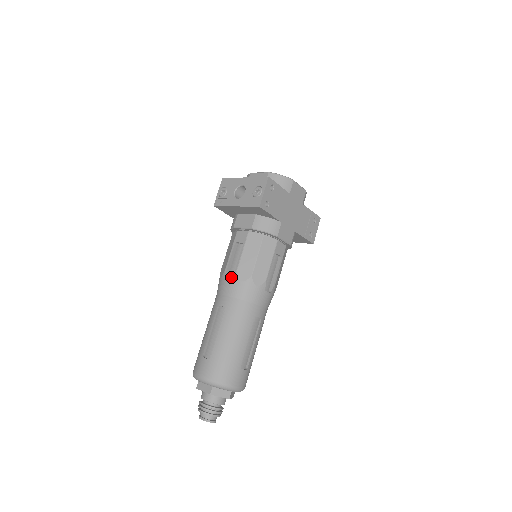
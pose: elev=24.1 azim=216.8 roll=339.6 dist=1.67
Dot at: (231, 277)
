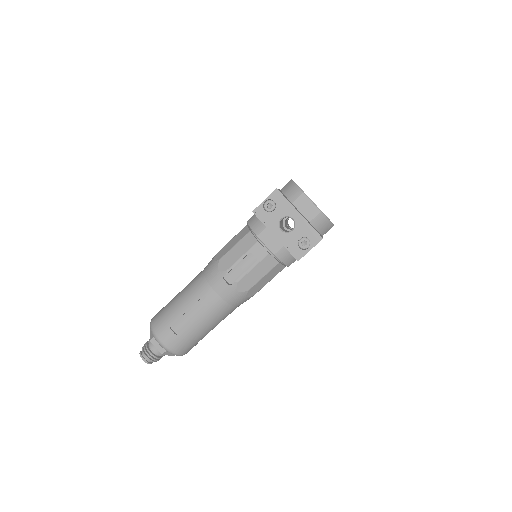
Dot at: (229, 279)
